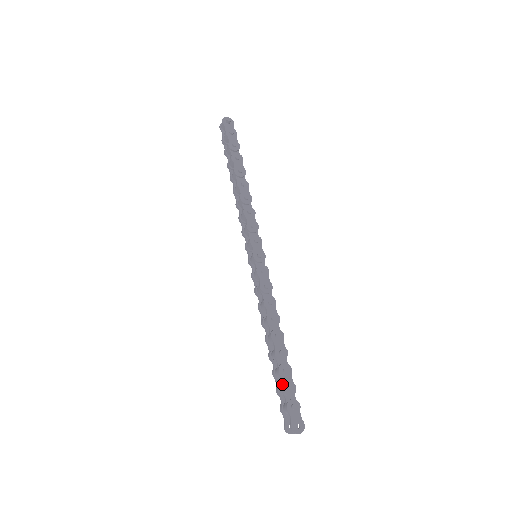
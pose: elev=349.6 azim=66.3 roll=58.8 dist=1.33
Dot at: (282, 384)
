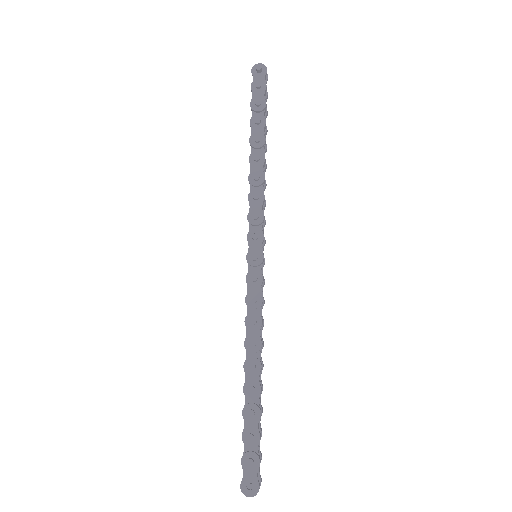
Dot at: (243, 429)
